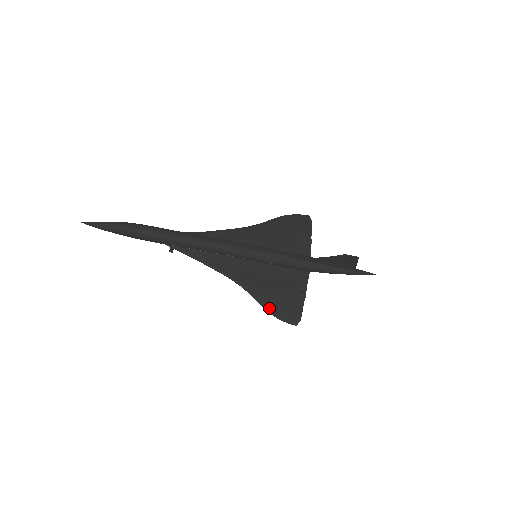
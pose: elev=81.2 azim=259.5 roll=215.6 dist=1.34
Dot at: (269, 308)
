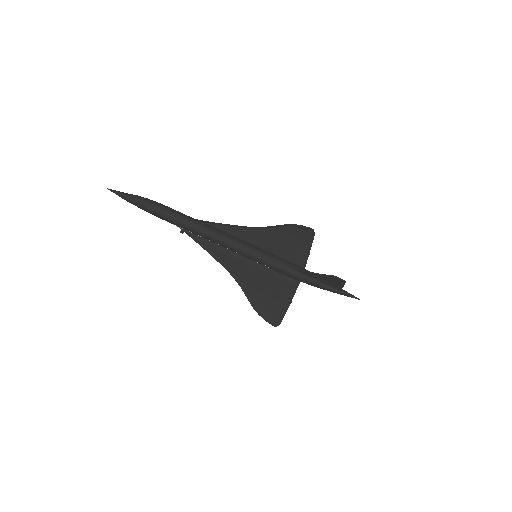
Dot at: (256, 306)
